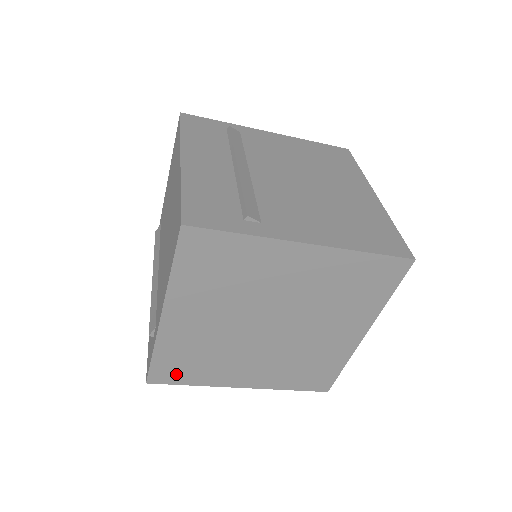
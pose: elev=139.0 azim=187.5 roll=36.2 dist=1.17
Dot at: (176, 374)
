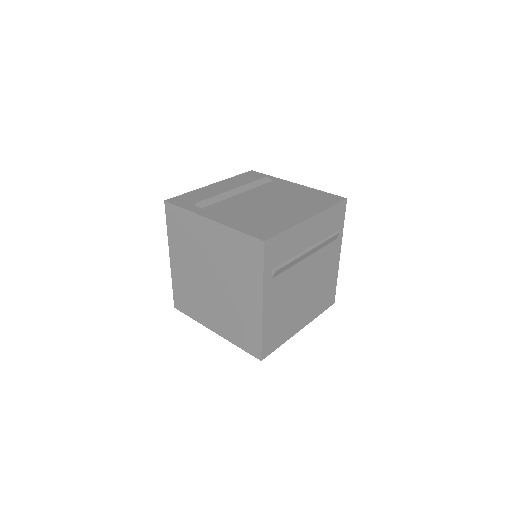
Dot at: (184, 305)
